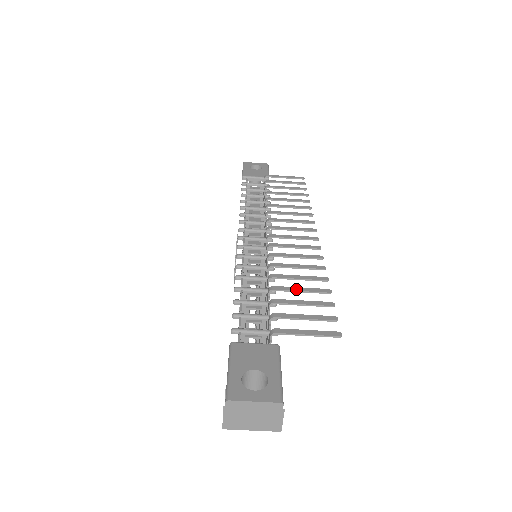
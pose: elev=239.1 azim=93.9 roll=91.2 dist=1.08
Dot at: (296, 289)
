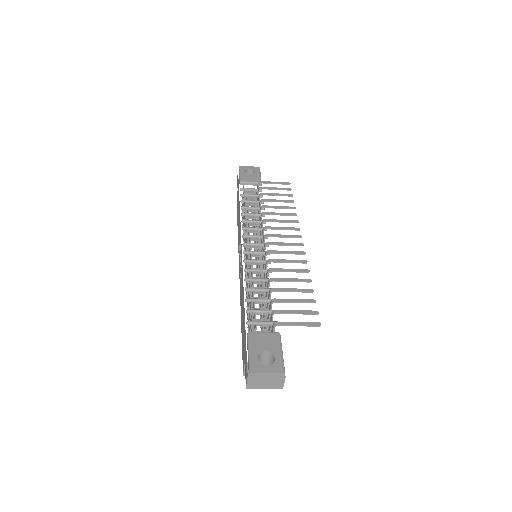
Dot at: (289, 290)
